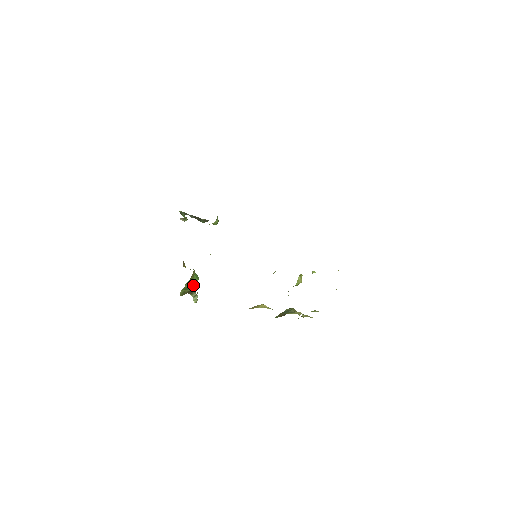
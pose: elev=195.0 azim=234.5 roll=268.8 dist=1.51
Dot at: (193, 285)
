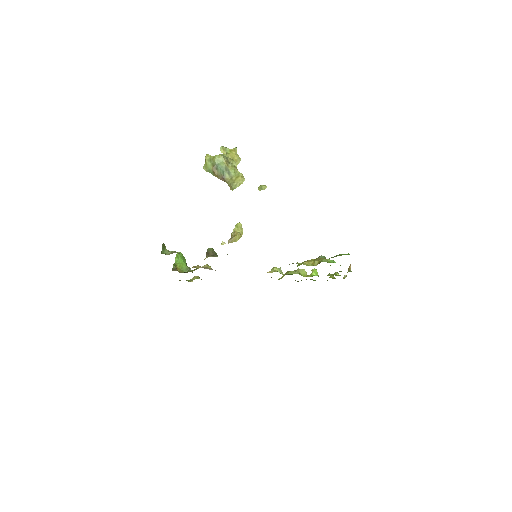
Dot at: occluded
